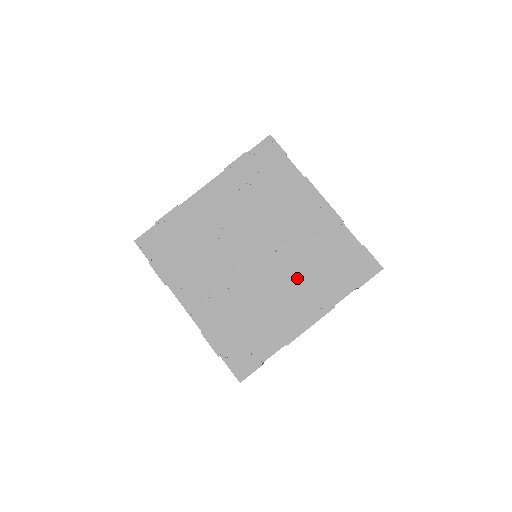
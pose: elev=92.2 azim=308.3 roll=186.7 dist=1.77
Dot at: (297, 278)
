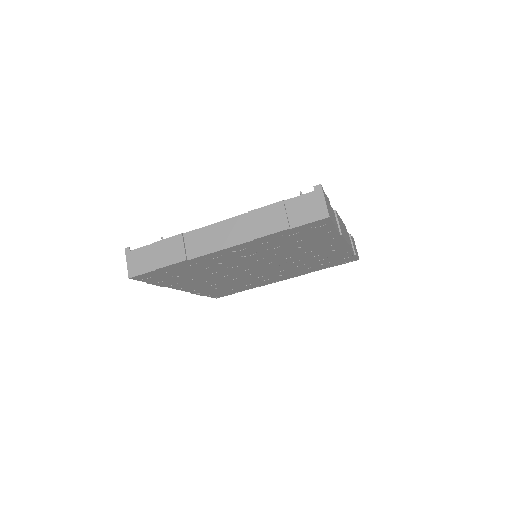
Dot at: (288, 270)
